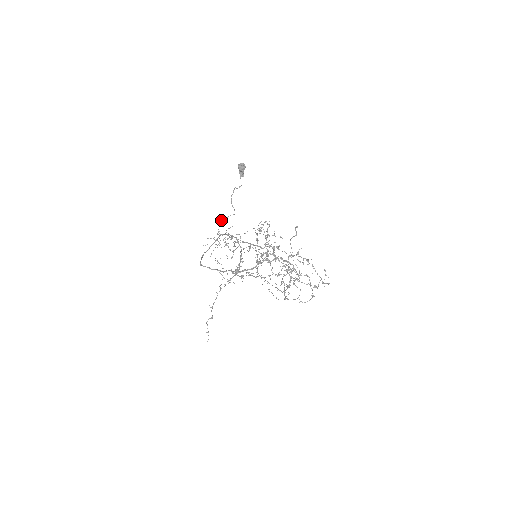
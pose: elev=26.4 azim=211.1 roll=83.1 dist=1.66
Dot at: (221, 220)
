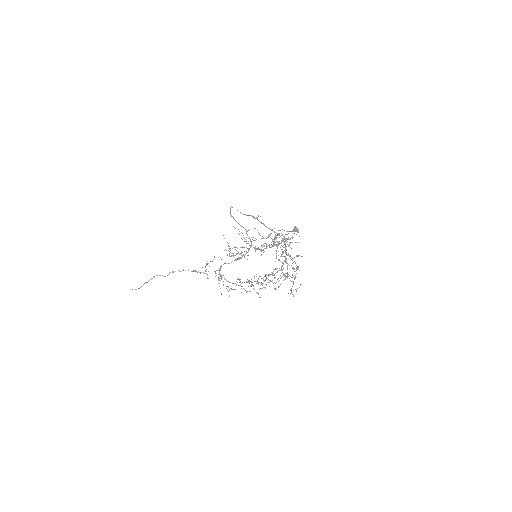
Dot at: occluded
